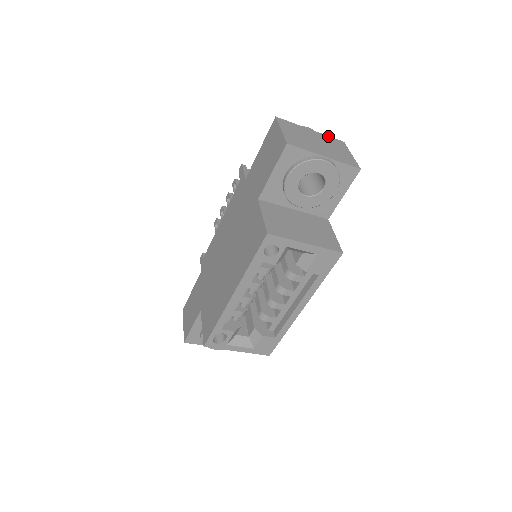
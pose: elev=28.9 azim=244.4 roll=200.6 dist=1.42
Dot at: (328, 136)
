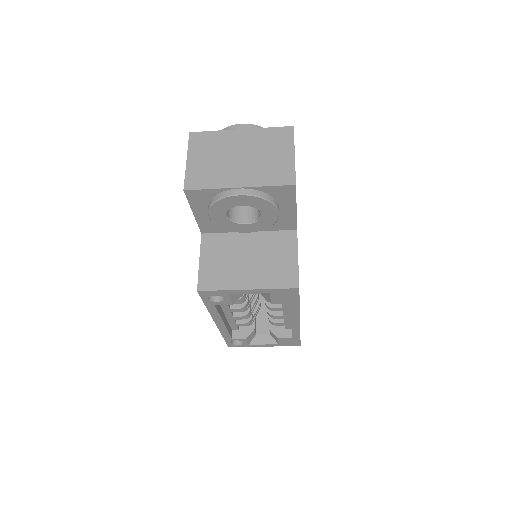
Dot at: (267, 128)
